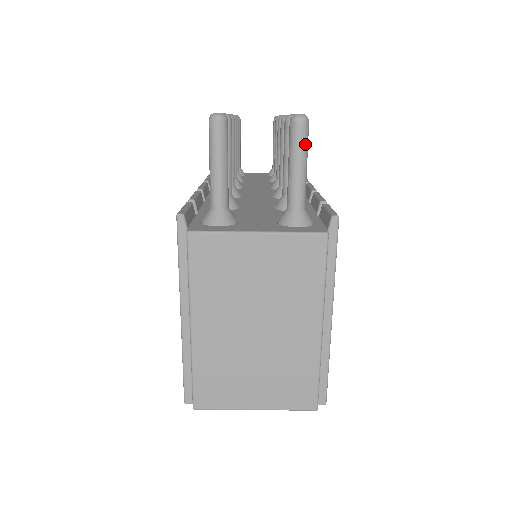
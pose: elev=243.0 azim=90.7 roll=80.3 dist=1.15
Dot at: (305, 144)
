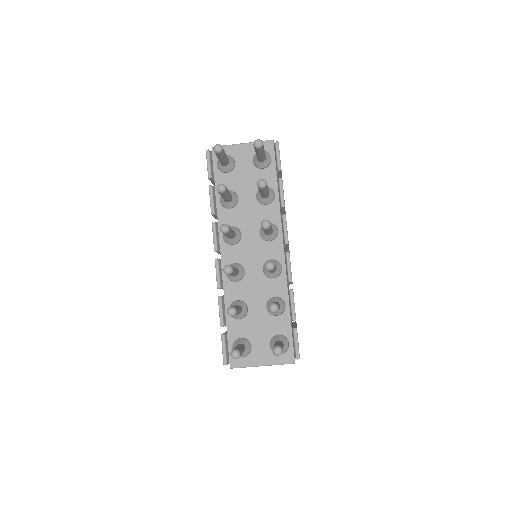
Dot at: occluded
